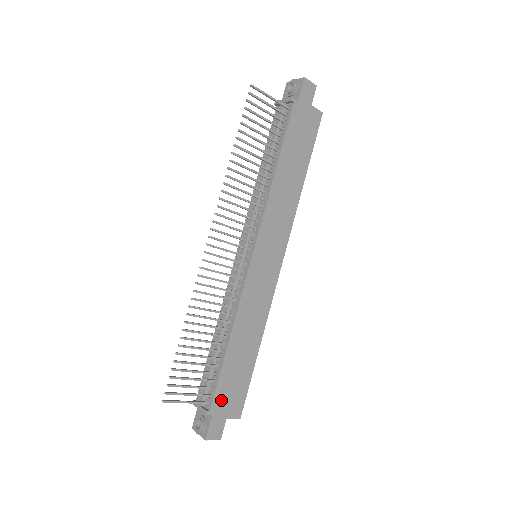
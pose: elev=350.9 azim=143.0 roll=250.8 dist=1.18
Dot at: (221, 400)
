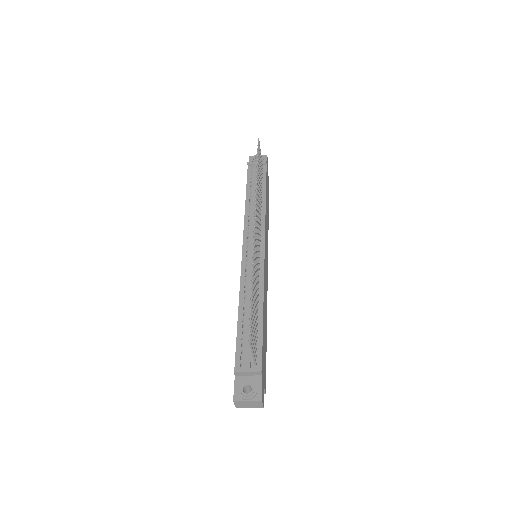
Dot at: (263, 364)
